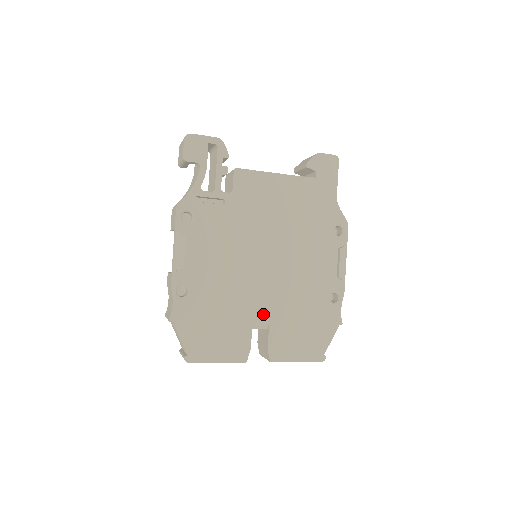
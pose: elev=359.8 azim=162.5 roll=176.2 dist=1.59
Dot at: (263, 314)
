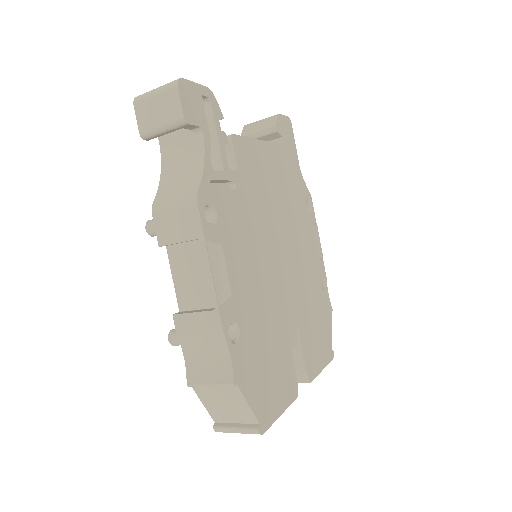
Dot at: (293, 327)
